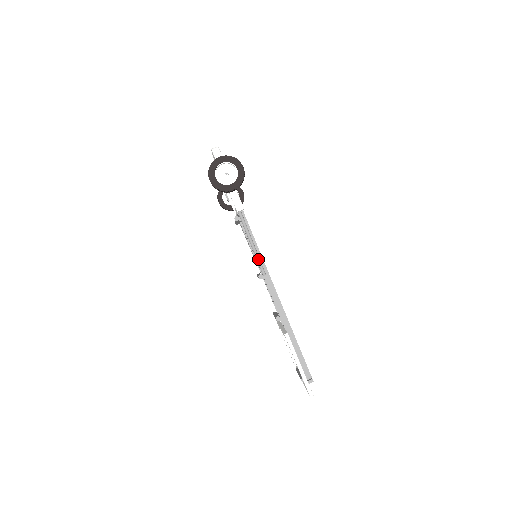
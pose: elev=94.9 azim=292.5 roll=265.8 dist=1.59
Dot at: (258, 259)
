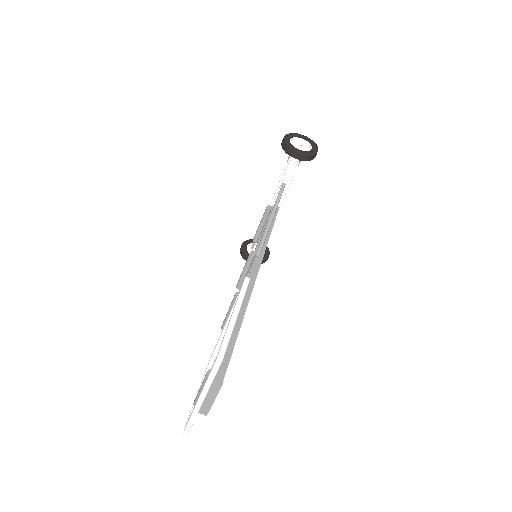
Dot at: (265, 235)
